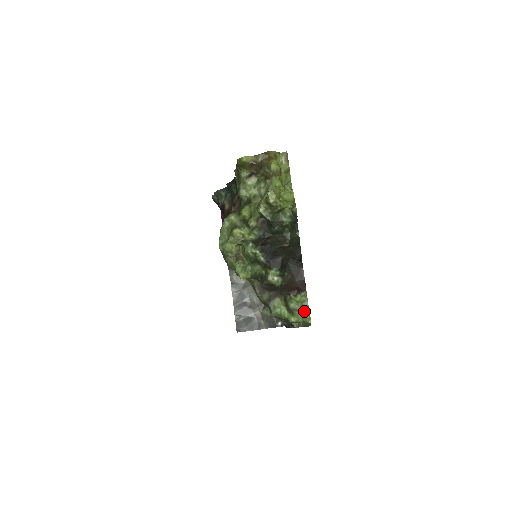
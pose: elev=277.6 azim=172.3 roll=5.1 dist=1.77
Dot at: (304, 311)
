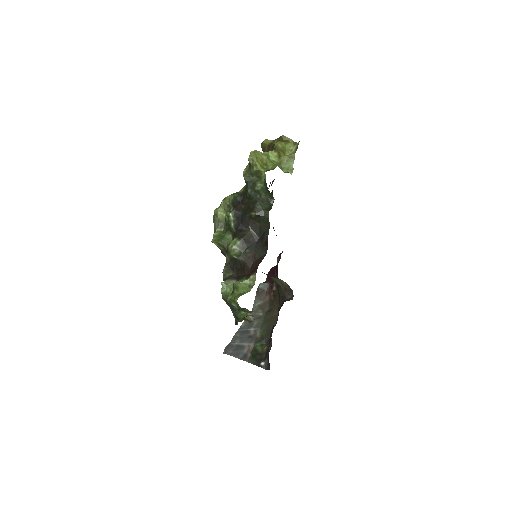
Dot at: (242, 292)
